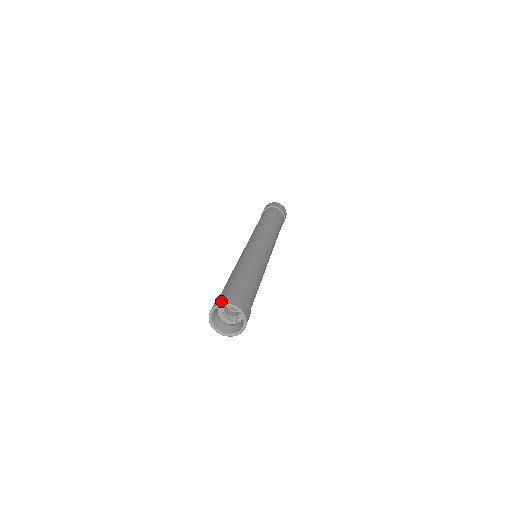
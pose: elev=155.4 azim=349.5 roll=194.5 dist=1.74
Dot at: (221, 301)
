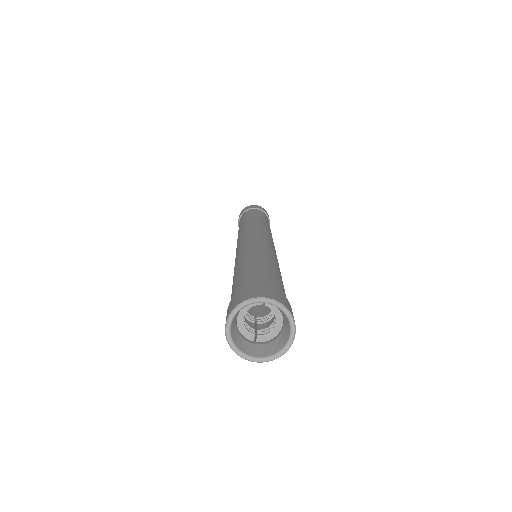
Dot at: (274, 296)
